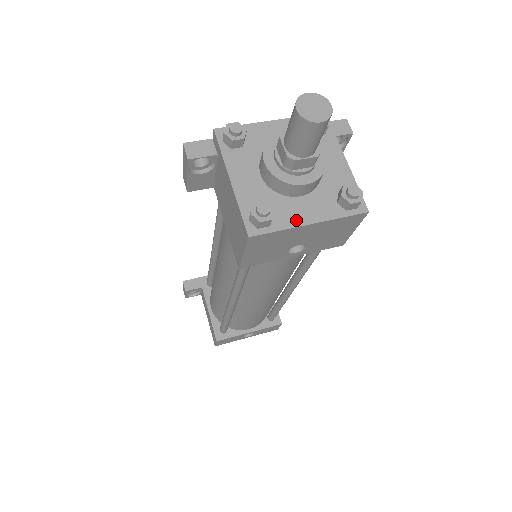
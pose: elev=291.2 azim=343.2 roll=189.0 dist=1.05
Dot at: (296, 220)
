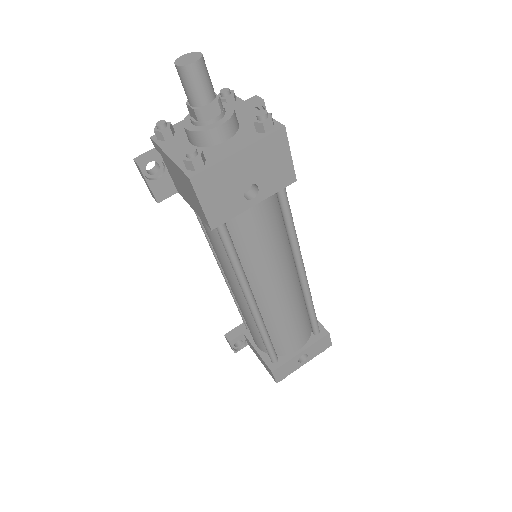
Dot at: (225, 154)
